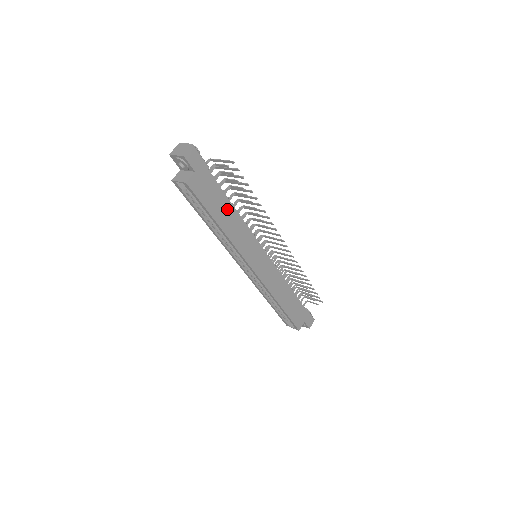
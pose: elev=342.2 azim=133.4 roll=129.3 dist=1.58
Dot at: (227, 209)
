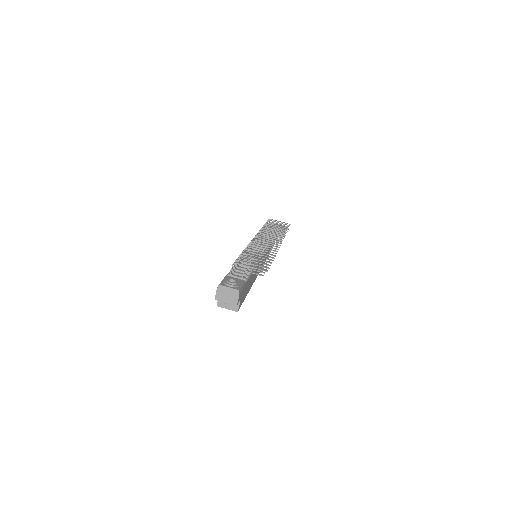
Dot at: (252, 277)
